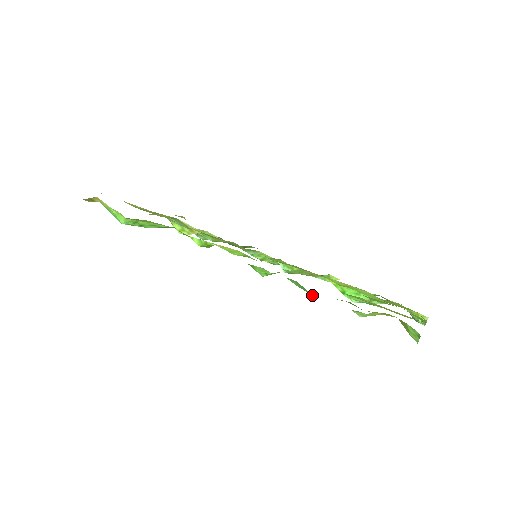
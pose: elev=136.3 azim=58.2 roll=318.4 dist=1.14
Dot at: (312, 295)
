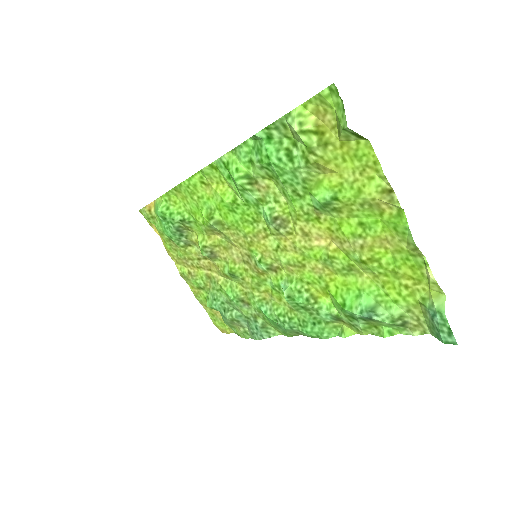
Dot at: (262, 143)
